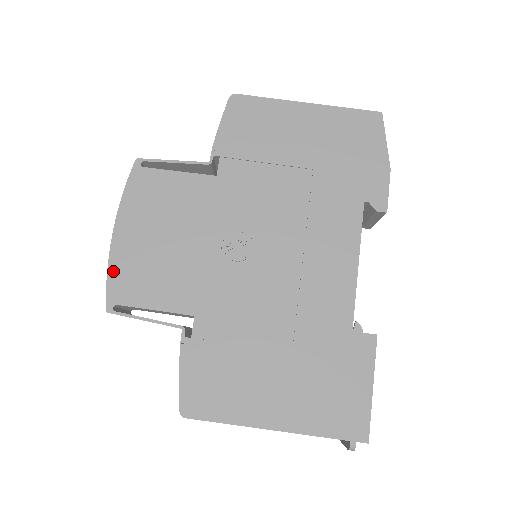
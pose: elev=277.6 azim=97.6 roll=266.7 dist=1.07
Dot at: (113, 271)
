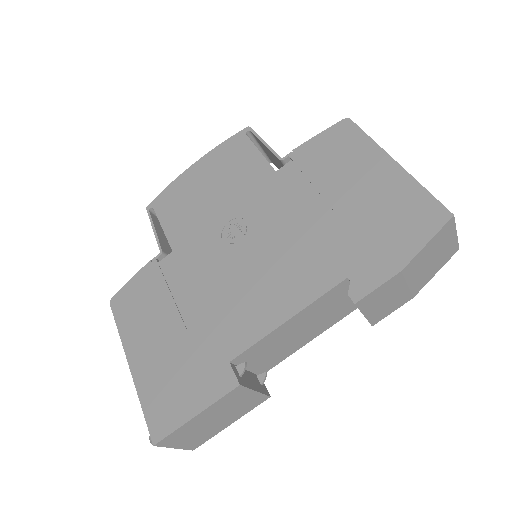
Dot at: (171, 187)
